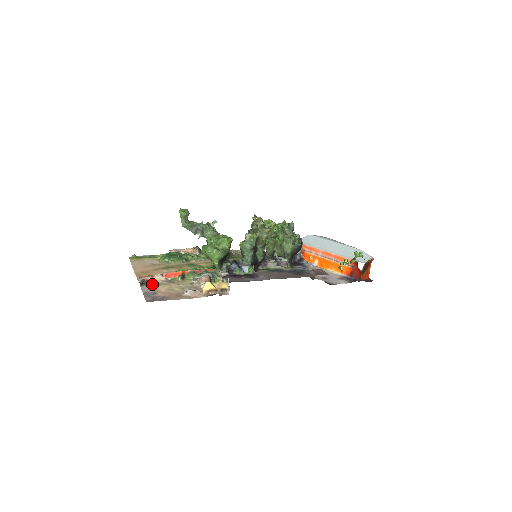
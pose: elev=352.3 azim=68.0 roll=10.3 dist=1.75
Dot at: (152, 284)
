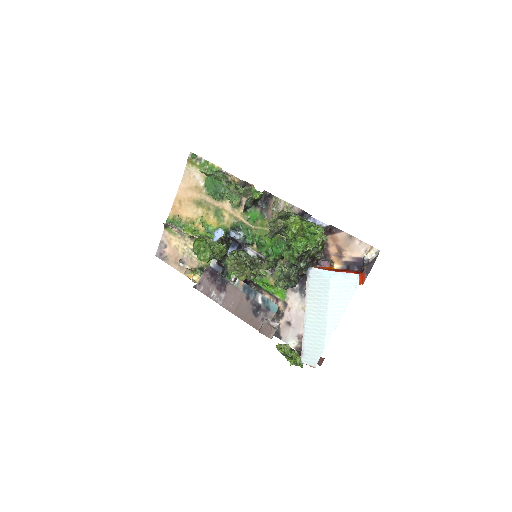
Dot at: (171, 231)
